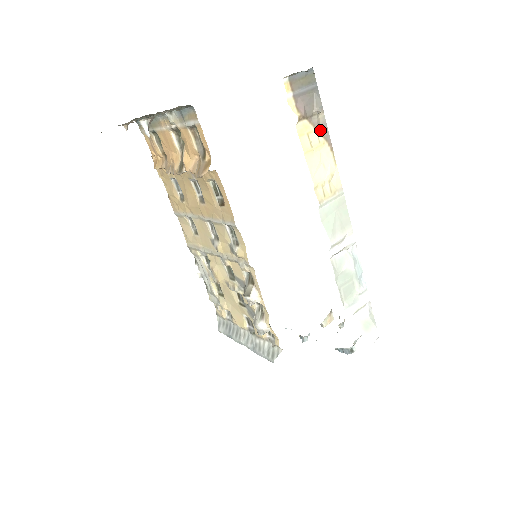
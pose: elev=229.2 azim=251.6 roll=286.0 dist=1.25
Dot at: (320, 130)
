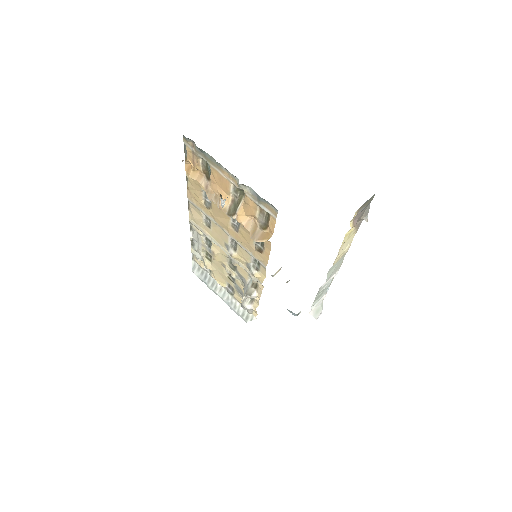
Dot at: (357, 226)
